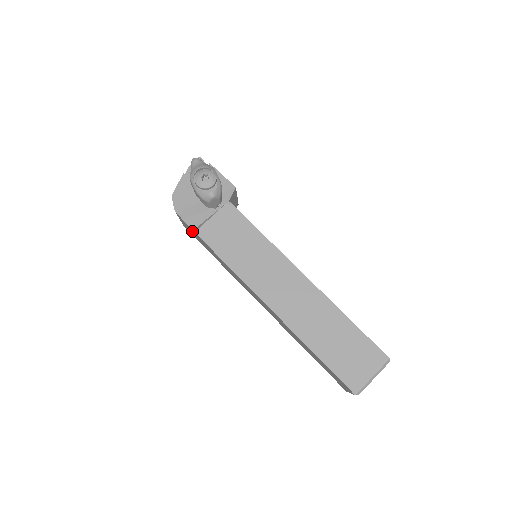
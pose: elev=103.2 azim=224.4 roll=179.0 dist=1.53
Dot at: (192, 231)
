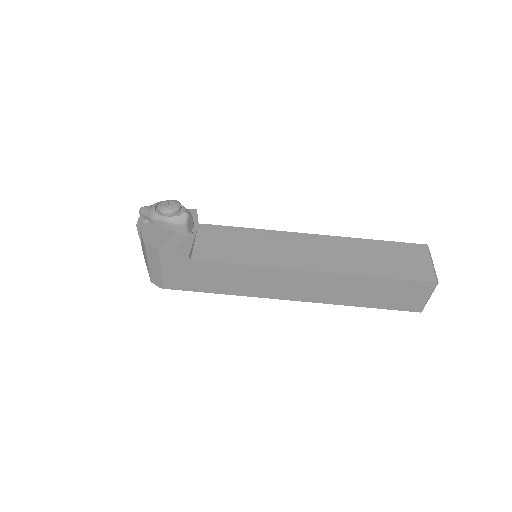
Dot at: (184, 268)
